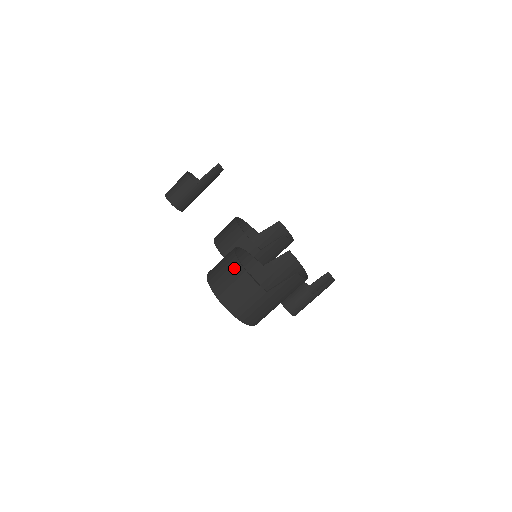
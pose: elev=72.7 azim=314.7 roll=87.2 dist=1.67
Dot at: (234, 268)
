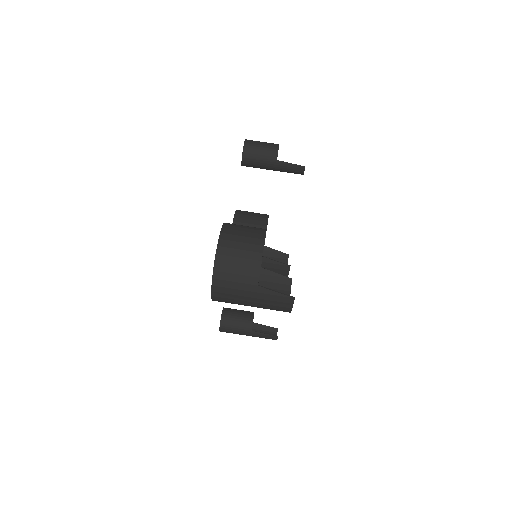
Dot at: (255, 241)
